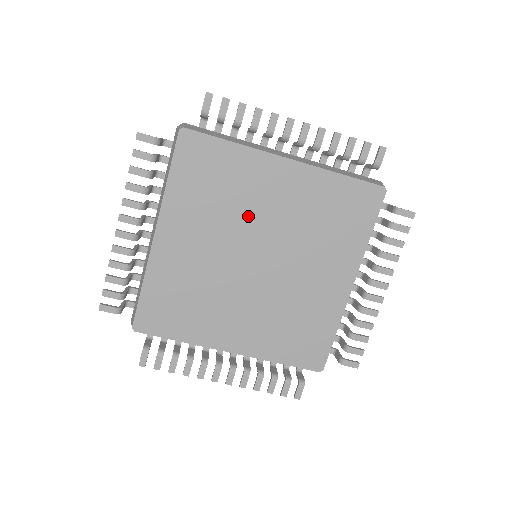
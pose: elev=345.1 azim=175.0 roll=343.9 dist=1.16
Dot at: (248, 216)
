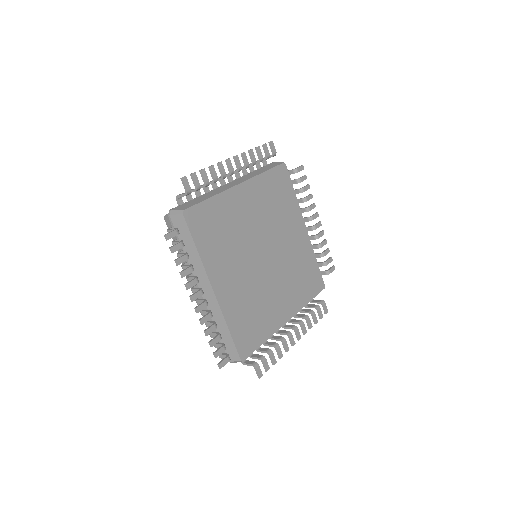
Dot at: (245, 234)
